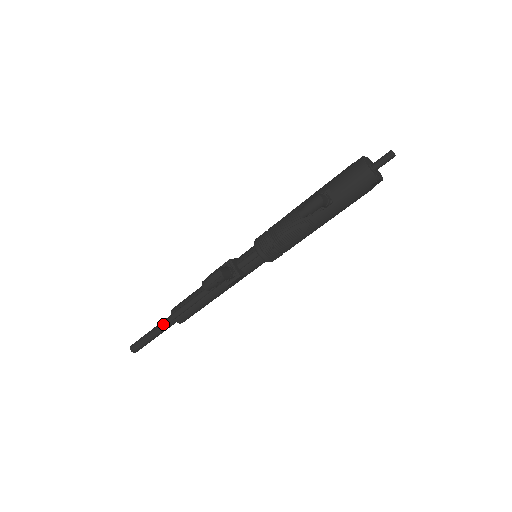
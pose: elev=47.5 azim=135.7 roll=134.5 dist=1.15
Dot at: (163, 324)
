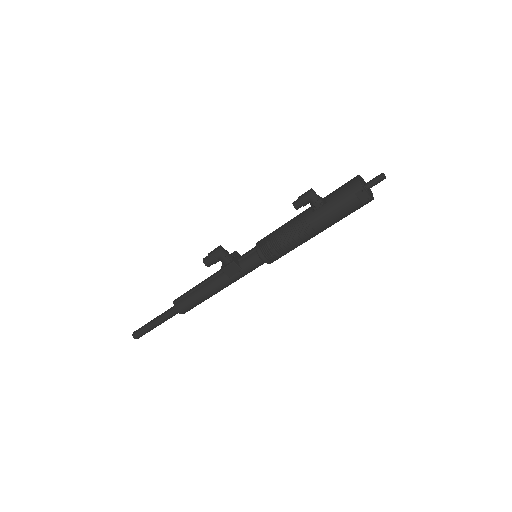
Dot at: (166, 311)
